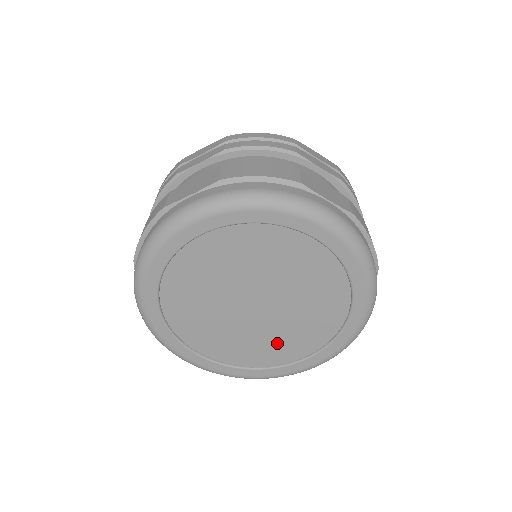
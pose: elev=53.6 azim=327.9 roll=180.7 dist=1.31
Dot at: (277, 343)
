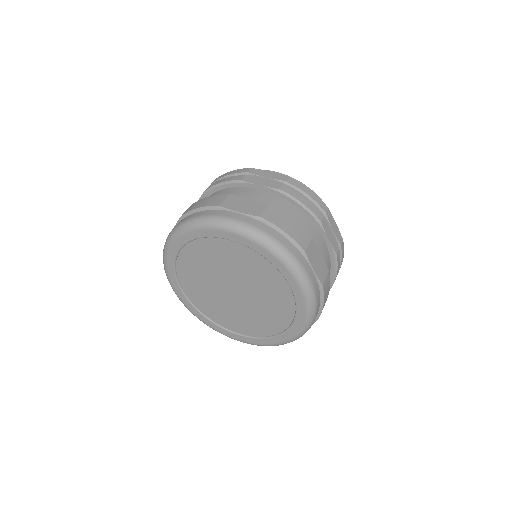
Dot at: (231, 317)
